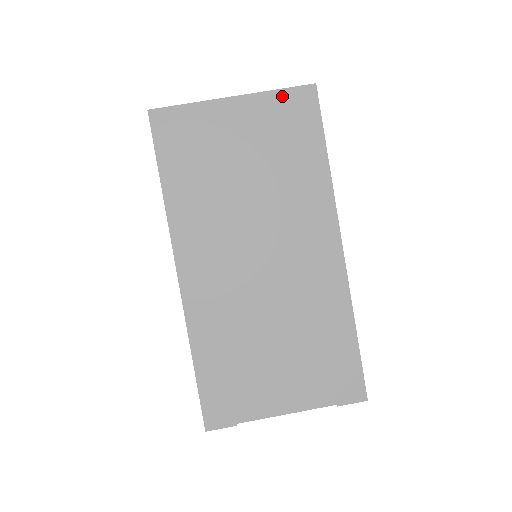
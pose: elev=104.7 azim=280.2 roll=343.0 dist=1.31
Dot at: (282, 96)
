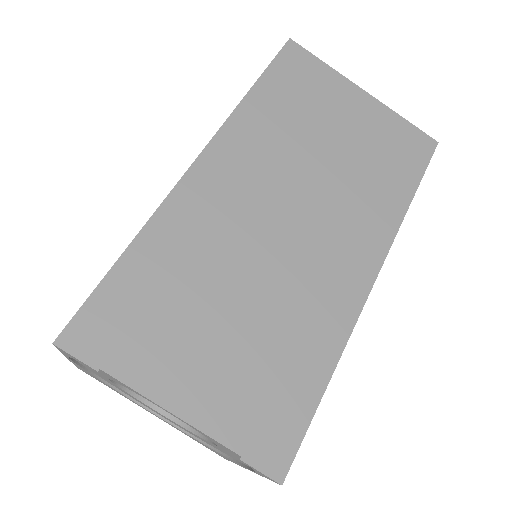
Dot at: (405, 126)
